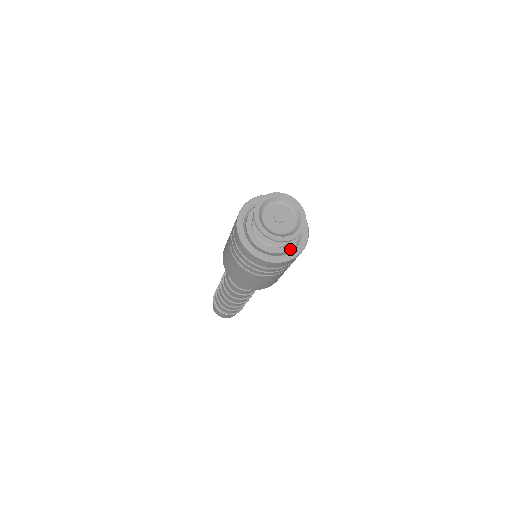
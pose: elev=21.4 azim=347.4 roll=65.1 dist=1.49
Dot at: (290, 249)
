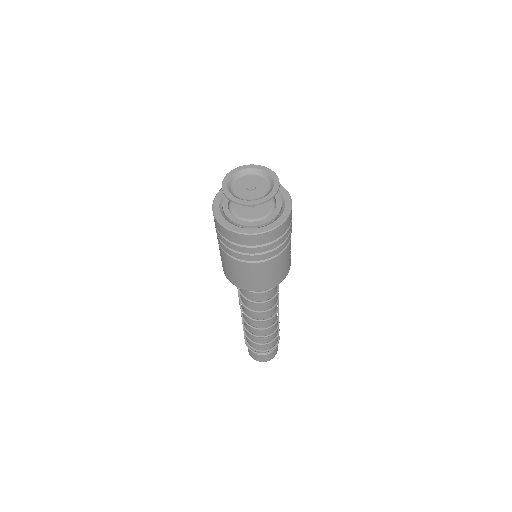
Dot at: (281, 202)
